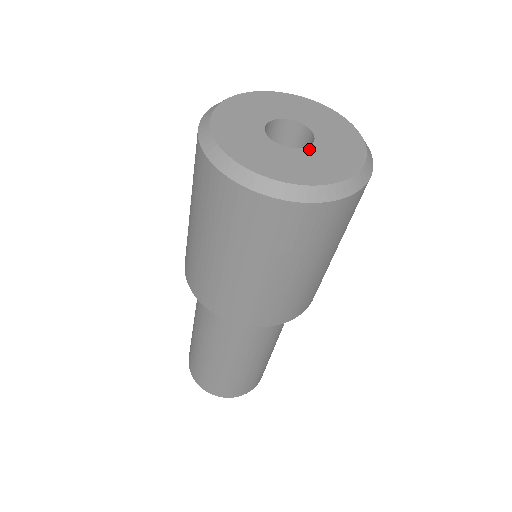
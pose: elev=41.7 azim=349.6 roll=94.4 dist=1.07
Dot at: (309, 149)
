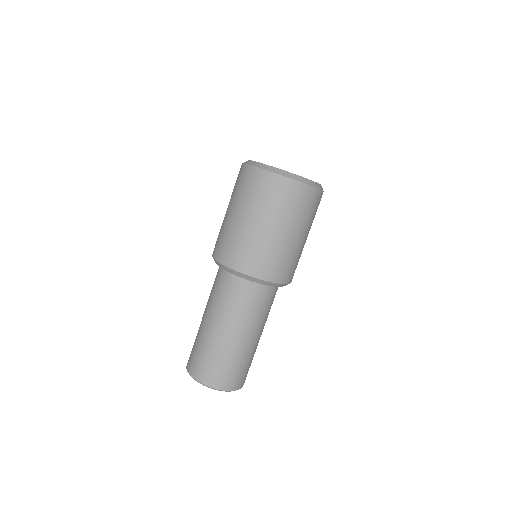
Dot at: occluded
